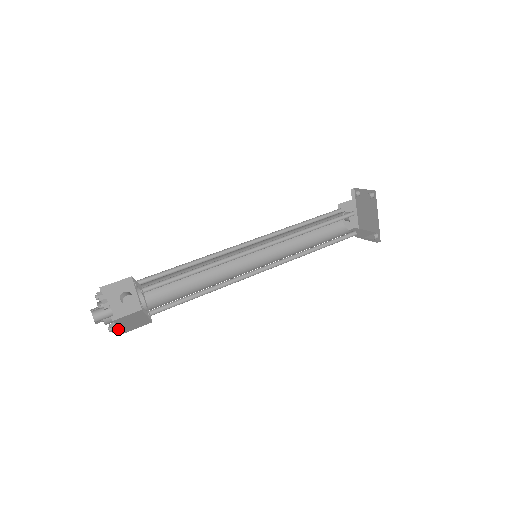
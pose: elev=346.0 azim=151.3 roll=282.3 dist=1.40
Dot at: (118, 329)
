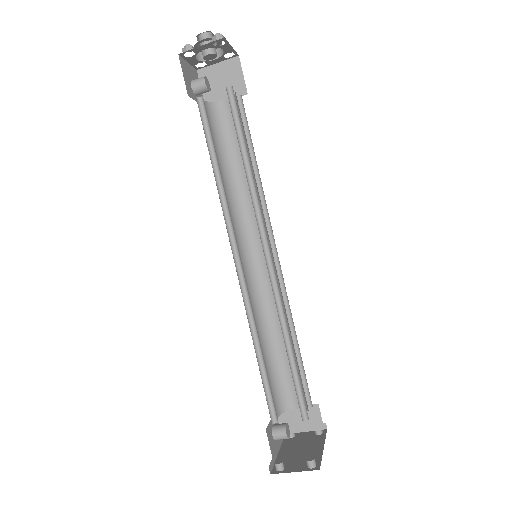
Dot at: (209, 46)
